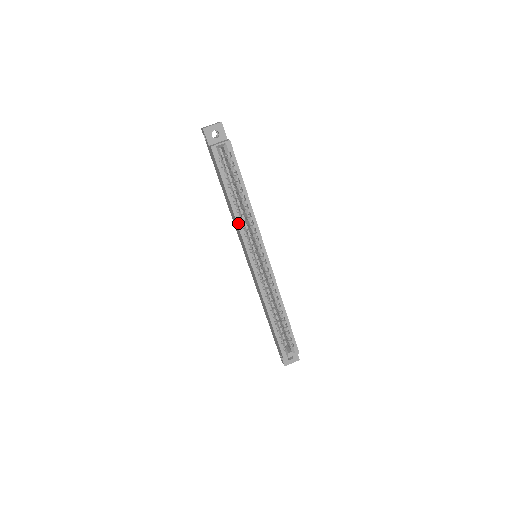
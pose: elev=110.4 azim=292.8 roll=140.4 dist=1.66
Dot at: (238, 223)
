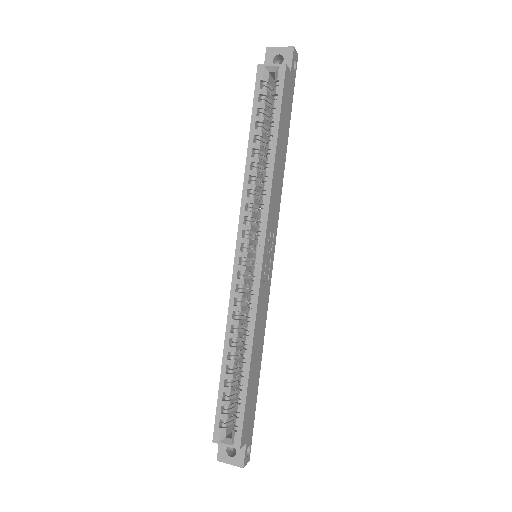
Dot at: (245, 185)
